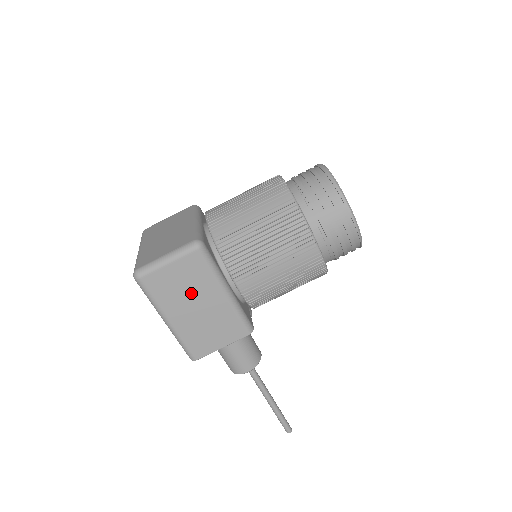
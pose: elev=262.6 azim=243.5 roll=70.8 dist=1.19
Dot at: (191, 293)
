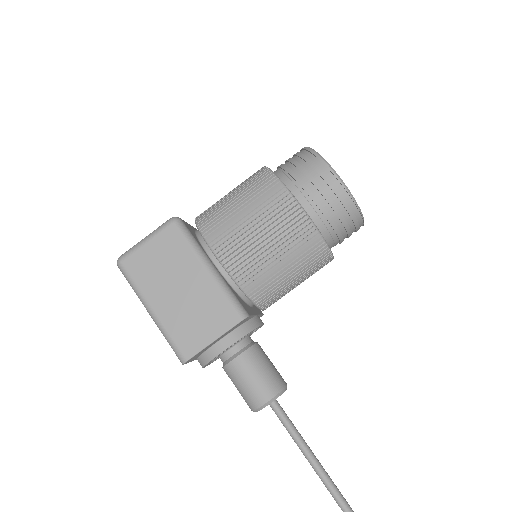
Dot at: (172, 273)
